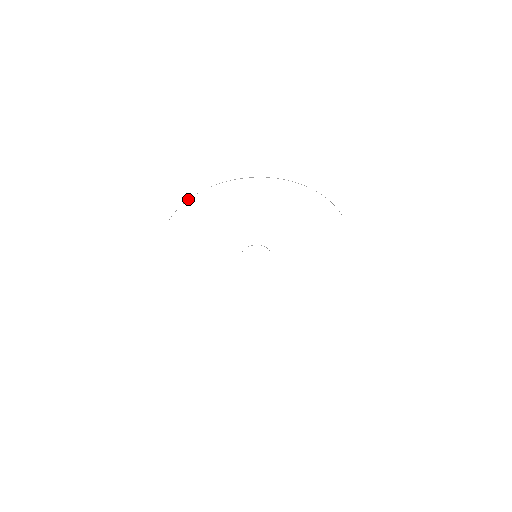
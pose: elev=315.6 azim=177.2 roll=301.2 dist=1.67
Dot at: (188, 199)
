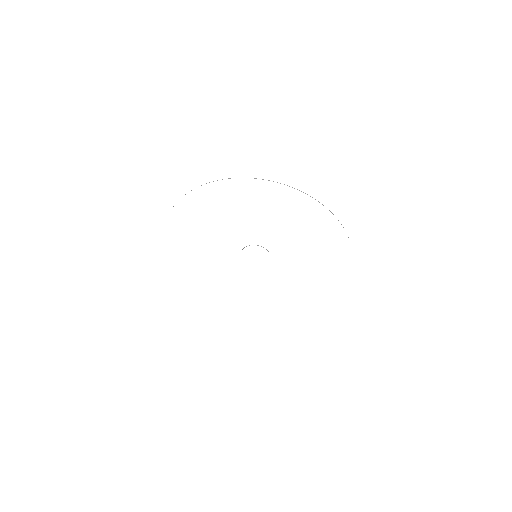
Dot at: occluded
